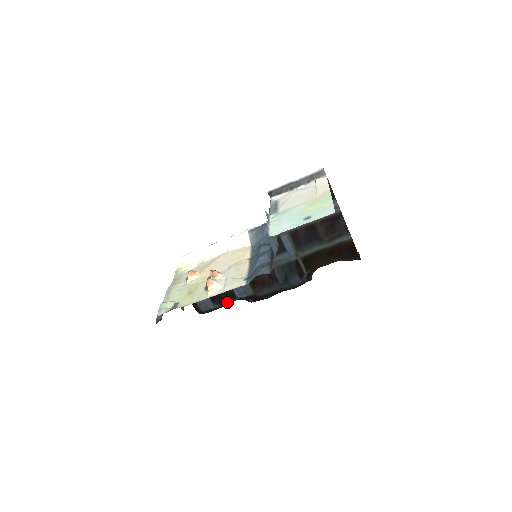
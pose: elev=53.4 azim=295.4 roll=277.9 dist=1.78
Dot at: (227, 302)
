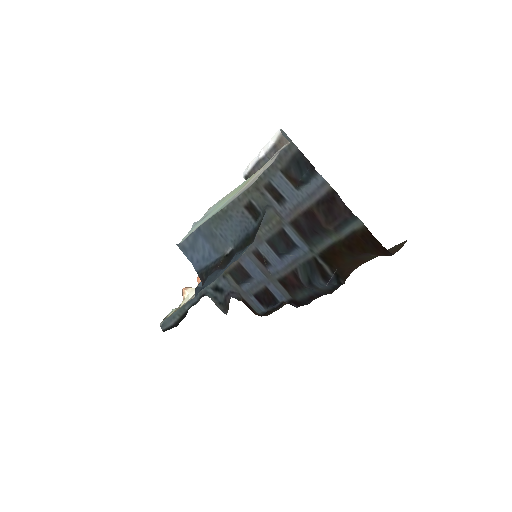
Dot at: (273, 306)
